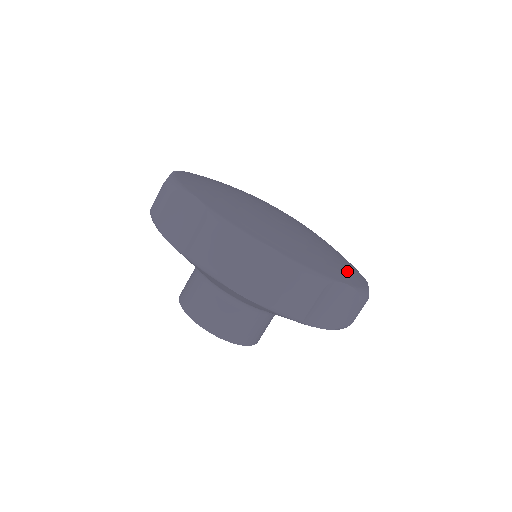
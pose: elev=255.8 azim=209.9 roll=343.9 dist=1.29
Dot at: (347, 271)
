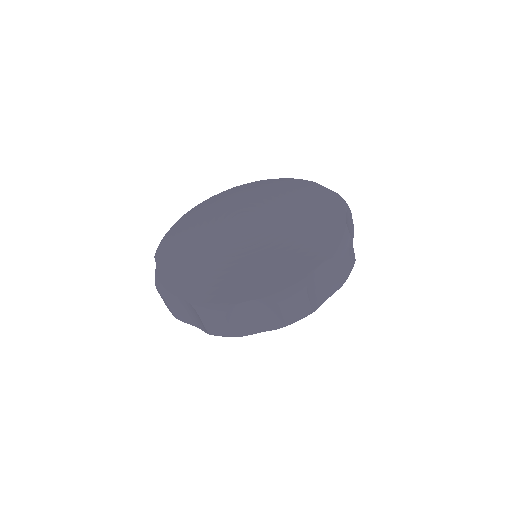
Dot at: (319, 239)
